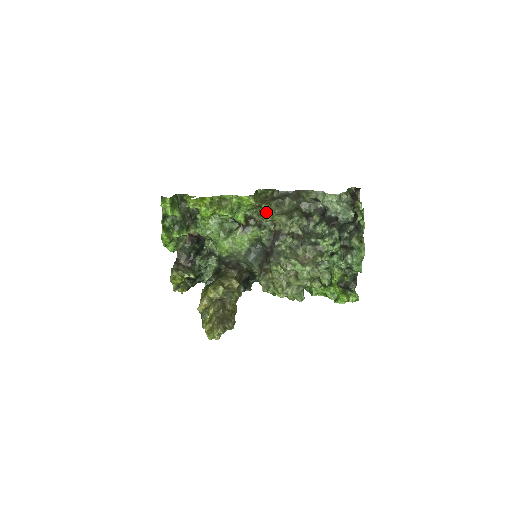
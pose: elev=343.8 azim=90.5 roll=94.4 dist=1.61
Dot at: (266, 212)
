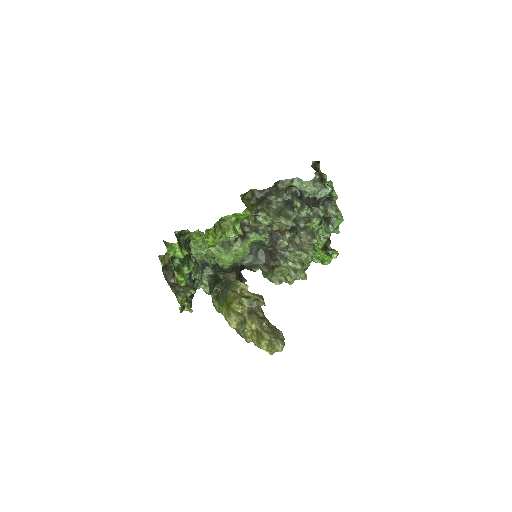
Dot at: (264, 219)
